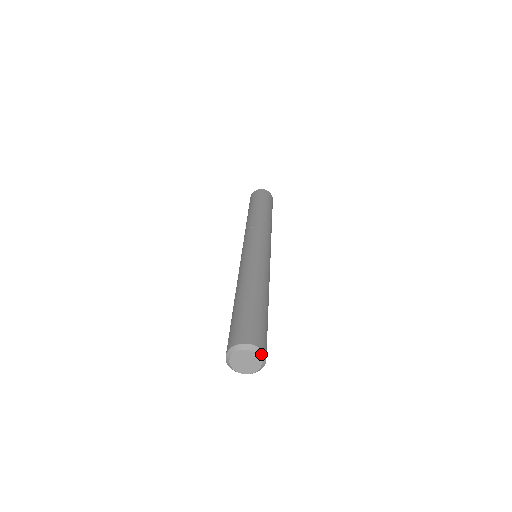
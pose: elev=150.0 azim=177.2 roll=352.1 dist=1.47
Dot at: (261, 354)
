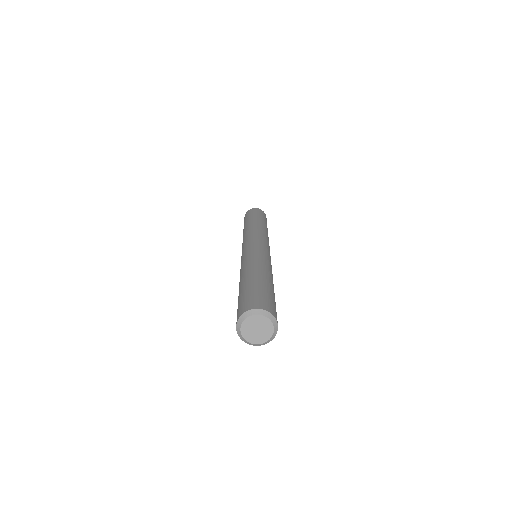
Dot at: (274, 322)
